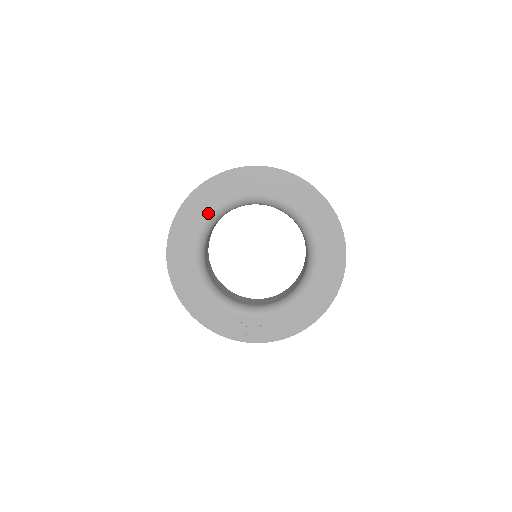
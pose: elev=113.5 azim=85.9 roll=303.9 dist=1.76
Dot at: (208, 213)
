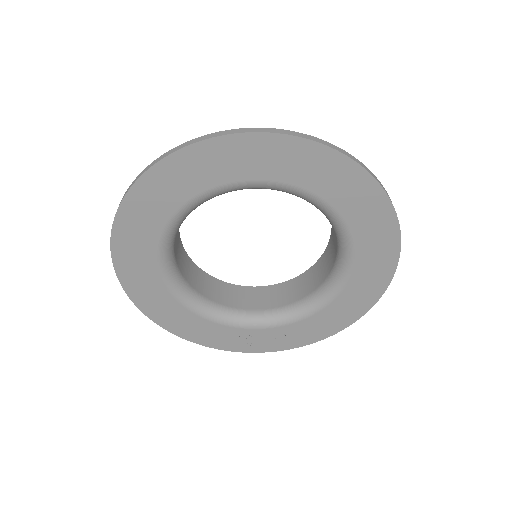
Dot at: (169, 213)
